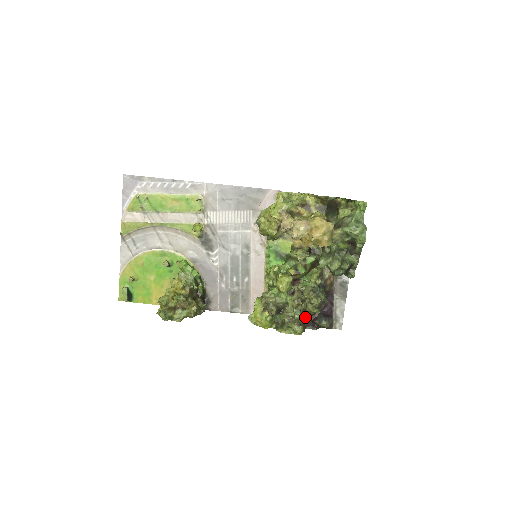
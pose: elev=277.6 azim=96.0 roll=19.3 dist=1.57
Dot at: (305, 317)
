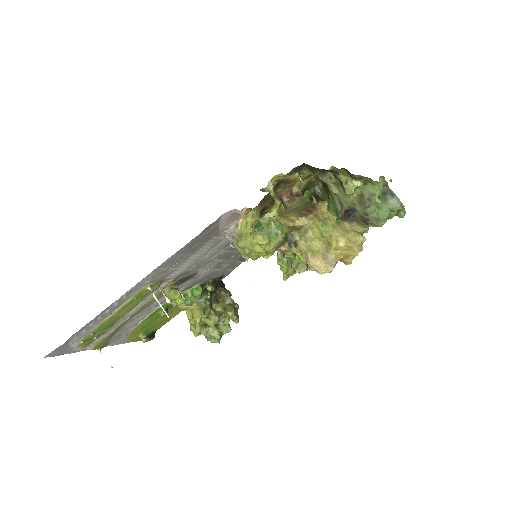
Dot at: occluded
